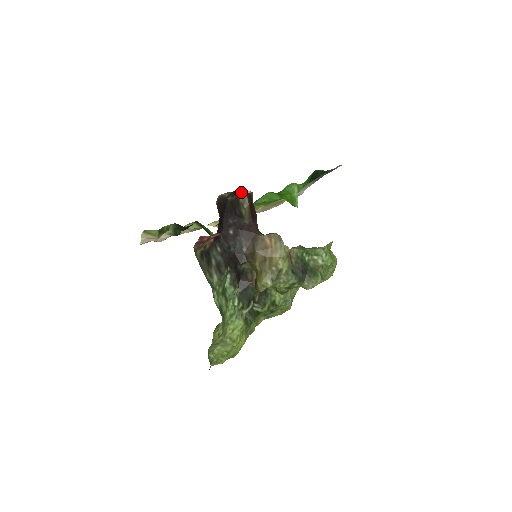
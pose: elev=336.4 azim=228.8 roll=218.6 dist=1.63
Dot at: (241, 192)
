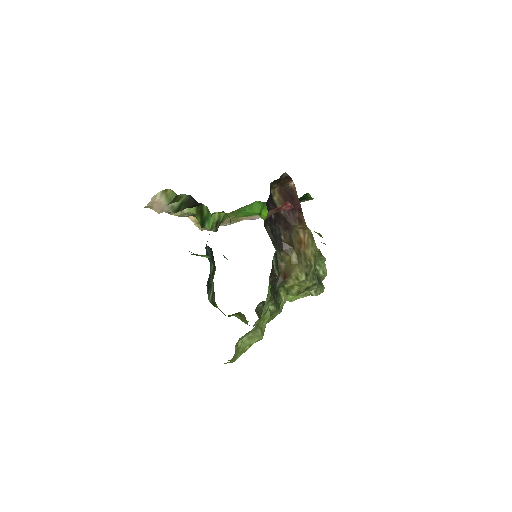
Dot at: (287, 180)
